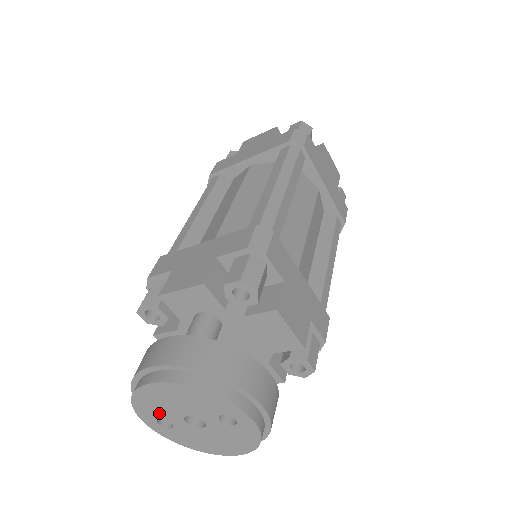
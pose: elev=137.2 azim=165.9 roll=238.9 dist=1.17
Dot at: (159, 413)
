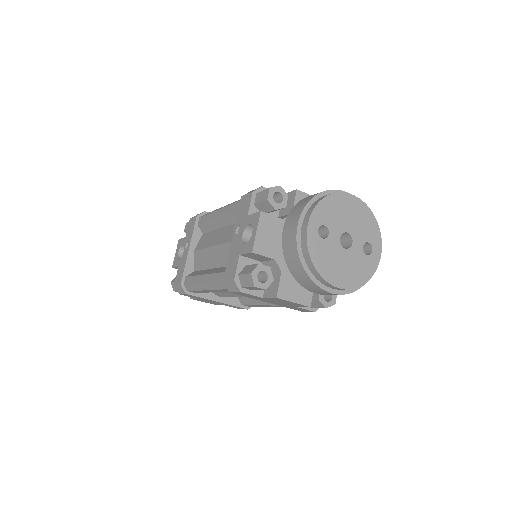
Dot at: (330, 220)
